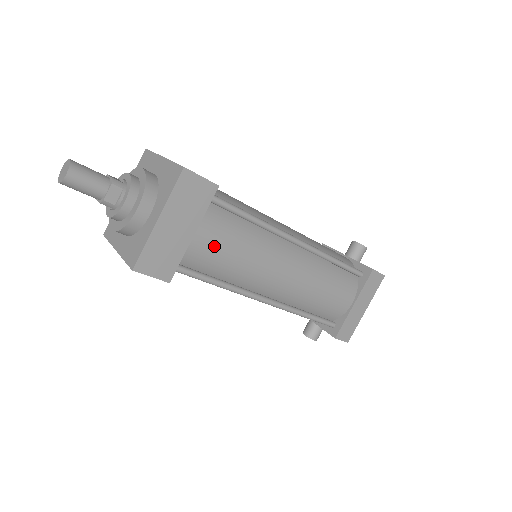
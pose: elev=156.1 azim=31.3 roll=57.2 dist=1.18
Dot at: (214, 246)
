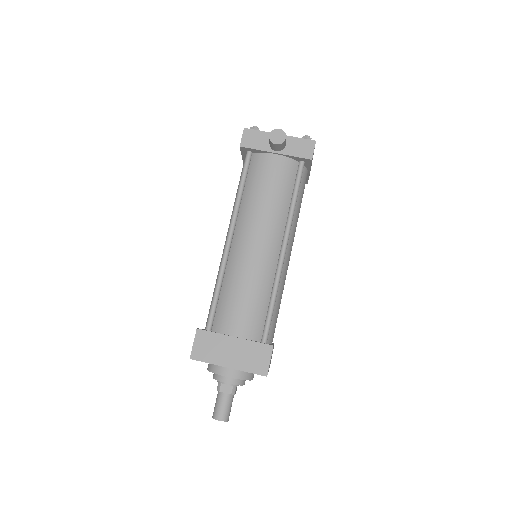
Dot at: occluded
